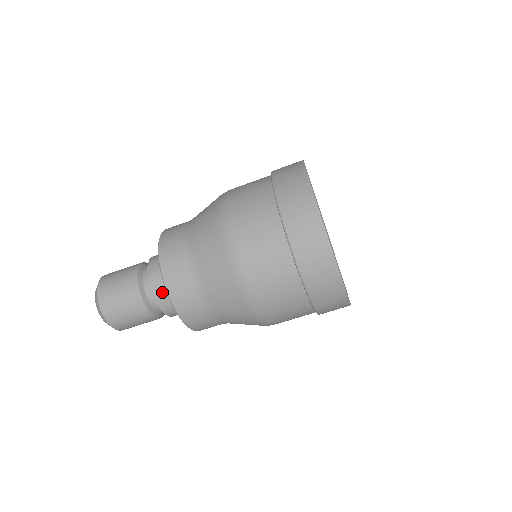
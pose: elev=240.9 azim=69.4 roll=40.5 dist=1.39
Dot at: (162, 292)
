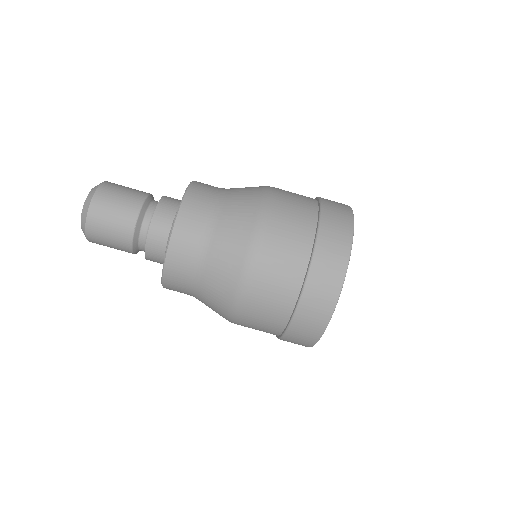
Dot at: (161, 228)
